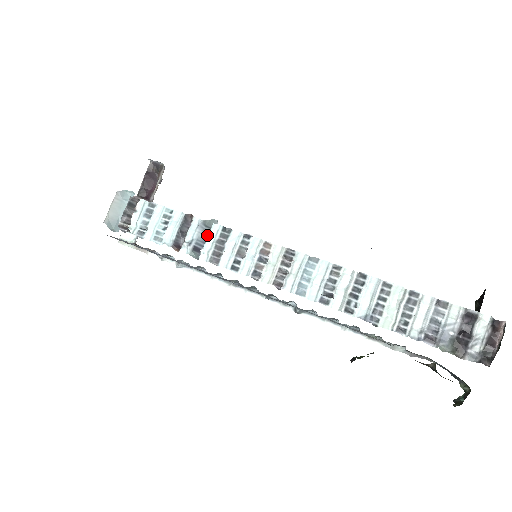
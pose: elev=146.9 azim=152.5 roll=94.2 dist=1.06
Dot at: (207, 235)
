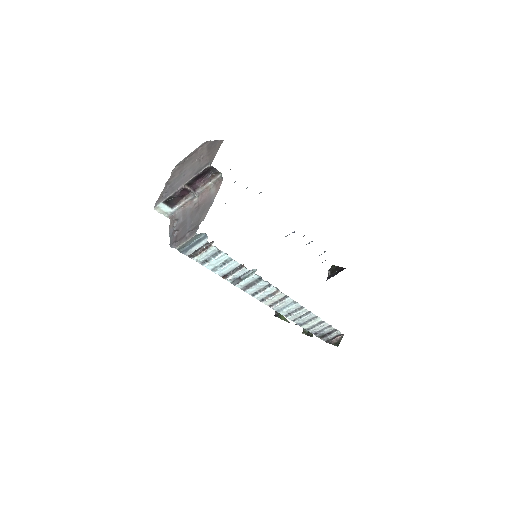
Dot at: (245, 273)
